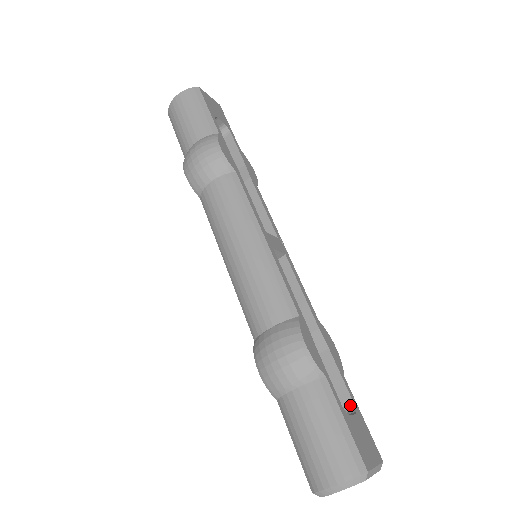
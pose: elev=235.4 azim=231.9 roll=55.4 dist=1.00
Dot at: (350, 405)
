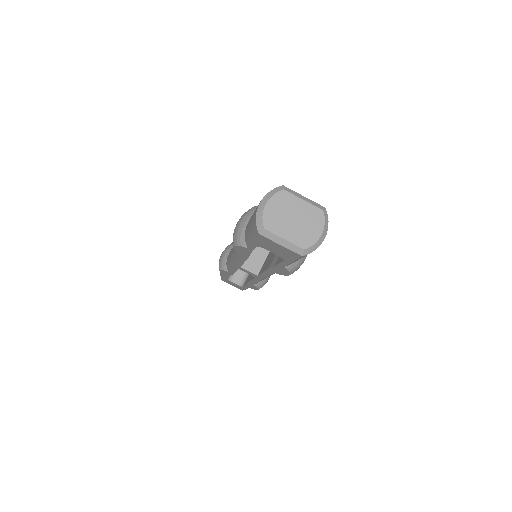
Dot at: occluded
